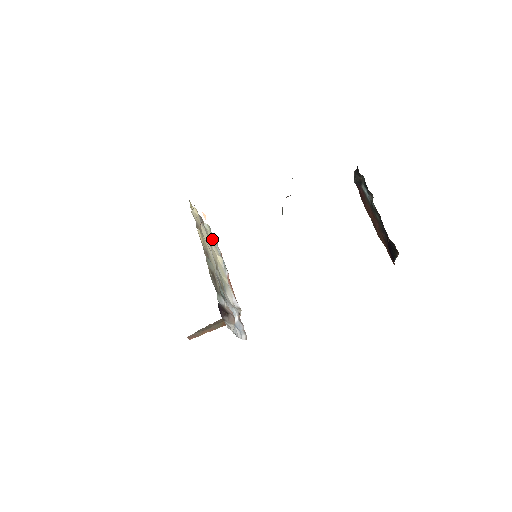
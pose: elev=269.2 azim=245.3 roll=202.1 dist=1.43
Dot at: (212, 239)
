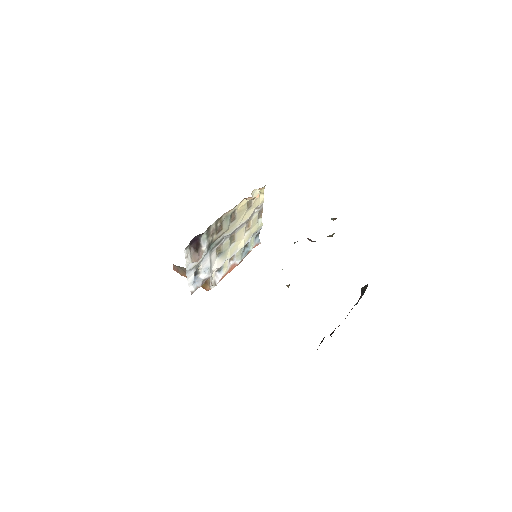
Dot at: (253, 231)
